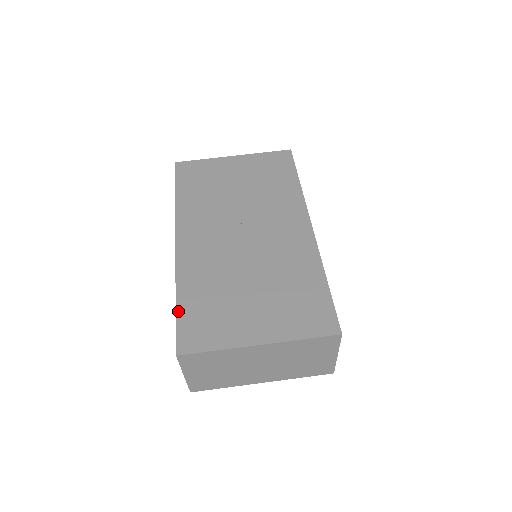
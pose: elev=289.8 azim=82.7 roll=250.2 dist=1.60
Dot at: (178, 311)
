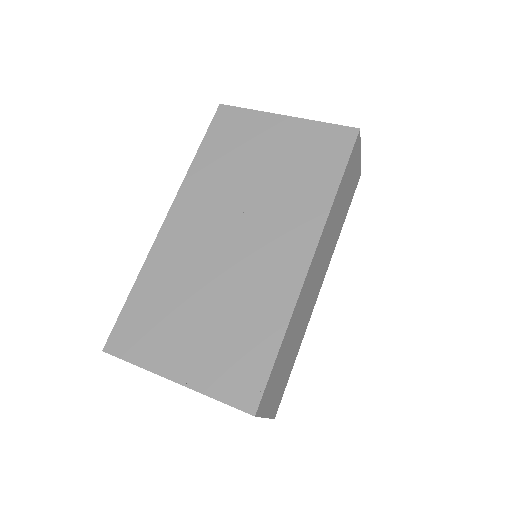
Dot at: (127, 303)
